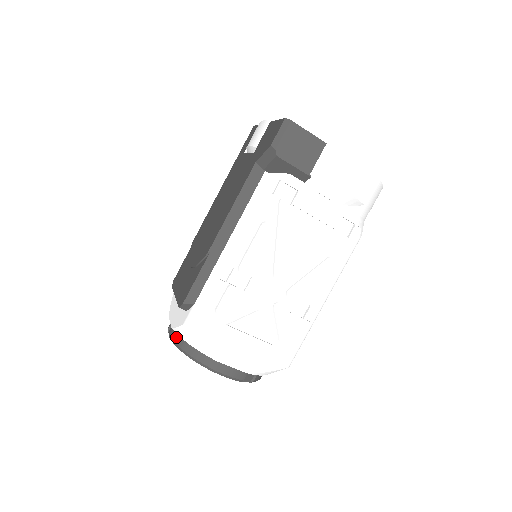
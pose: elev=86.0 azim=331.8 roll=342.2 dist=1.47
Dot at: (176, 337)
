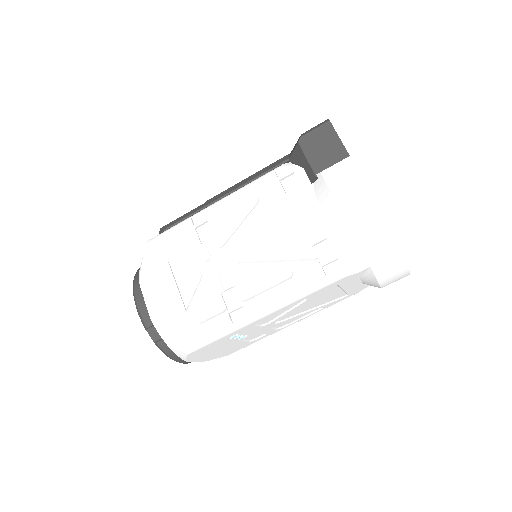
Dot at: occluded
